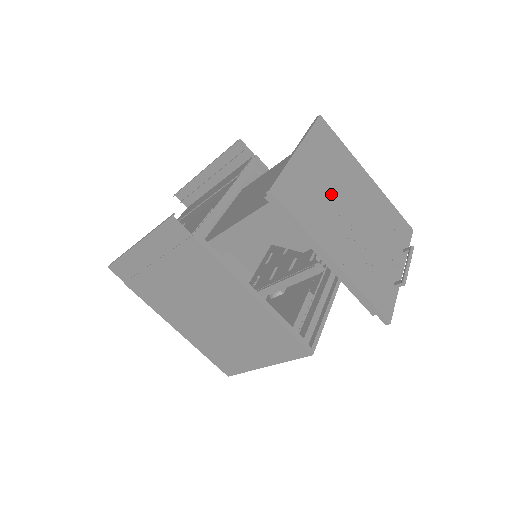
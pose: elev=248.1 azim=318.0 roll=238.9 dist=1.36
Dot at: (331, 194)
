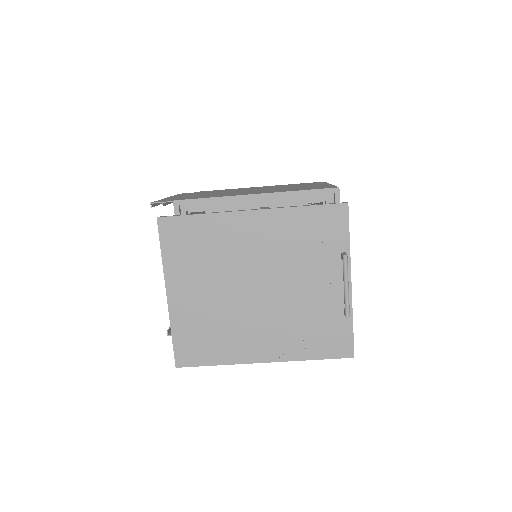
Dot at: (224, 299)
